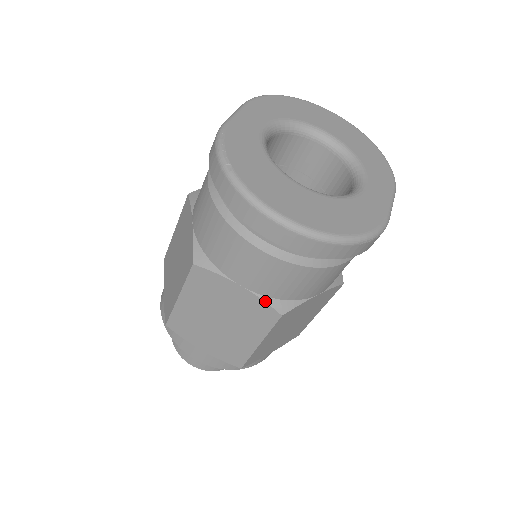
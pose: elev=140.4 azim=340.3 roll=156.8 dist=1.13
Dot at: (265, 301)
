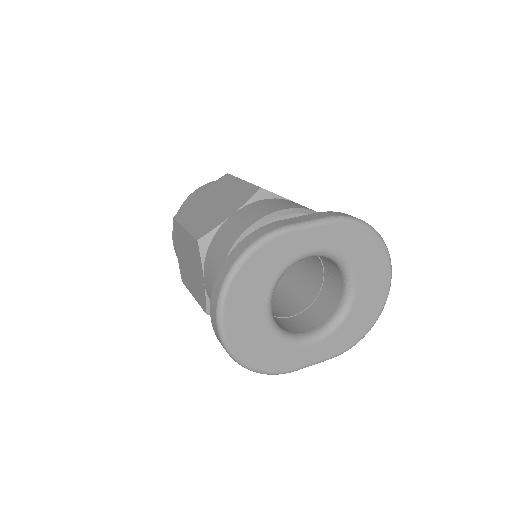
Dot at: (206, 301)
